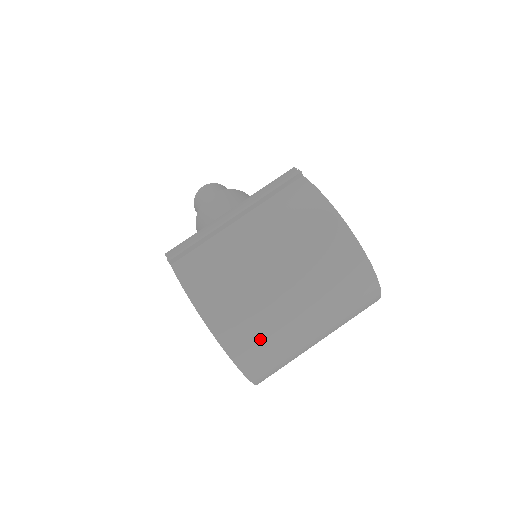
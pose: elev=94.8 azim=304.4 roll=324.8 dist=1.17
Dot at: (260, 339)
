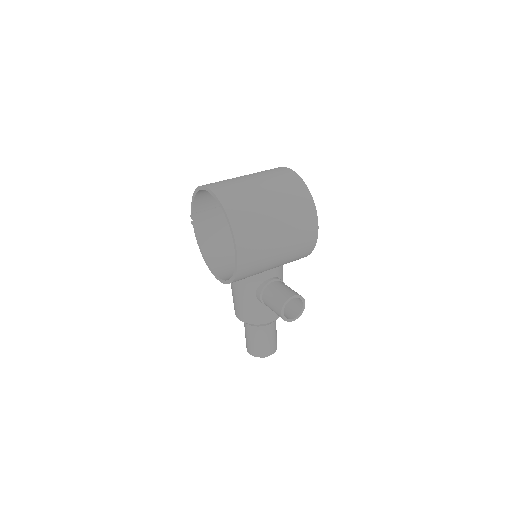
Dot at: (222, 182)
